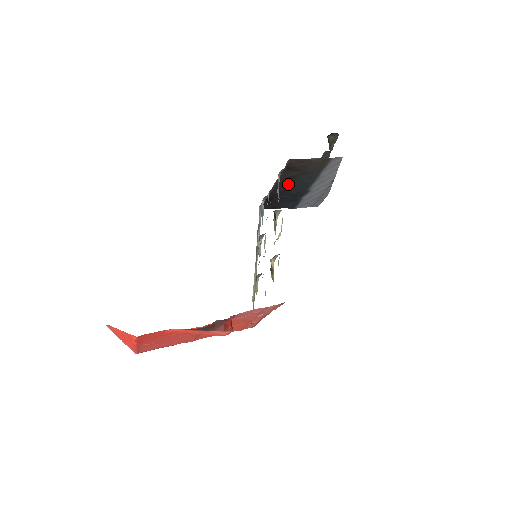
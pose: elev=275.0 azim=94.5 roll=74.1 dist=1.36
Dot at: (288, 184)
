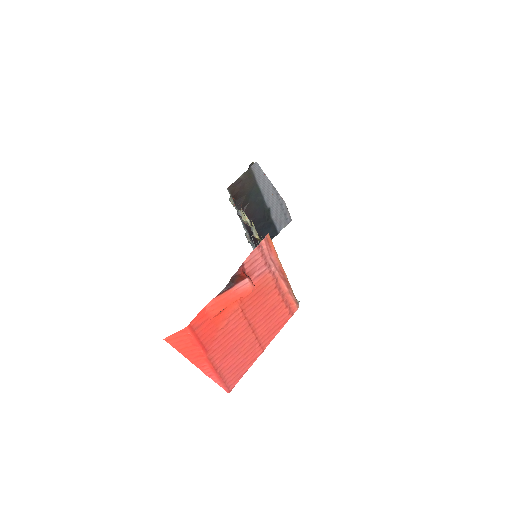
Dot at: (249, 212)
